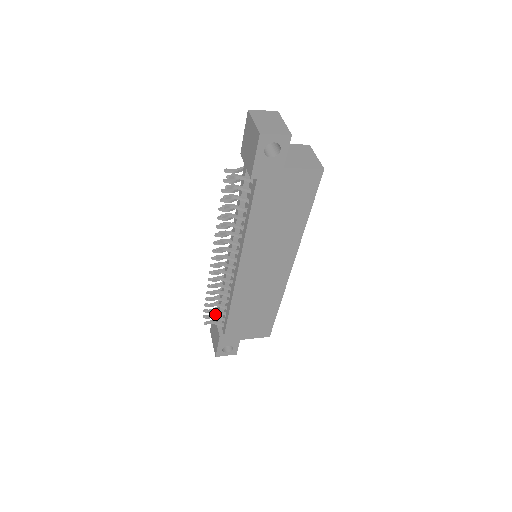
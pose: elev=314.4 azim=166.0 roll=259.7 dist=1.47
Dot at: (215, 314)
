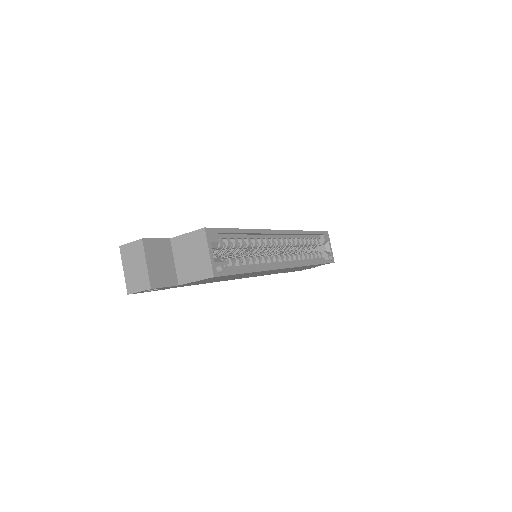
Dot at: occluded
